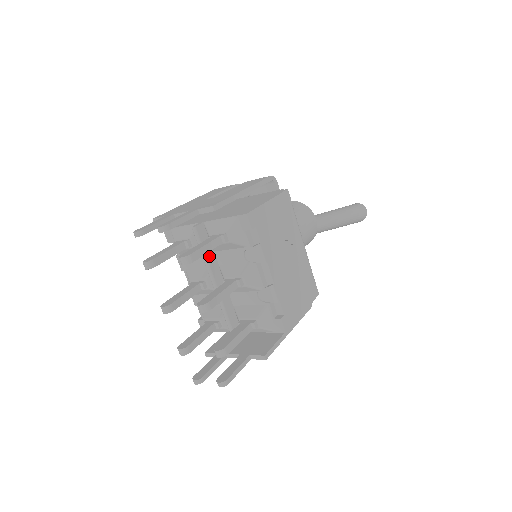
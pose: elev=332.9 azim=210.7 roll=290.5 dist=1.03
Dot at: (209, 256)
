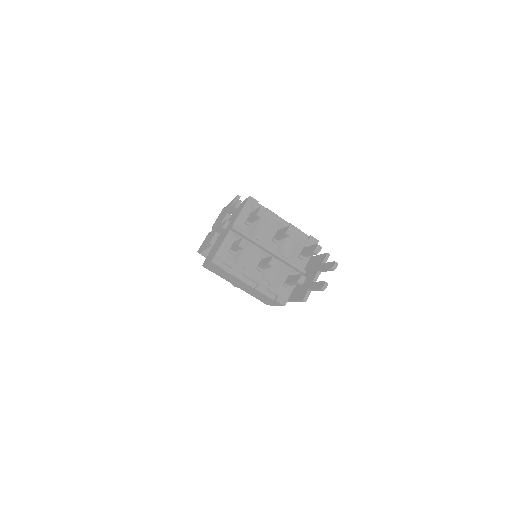
Dot at: (253, 238)
